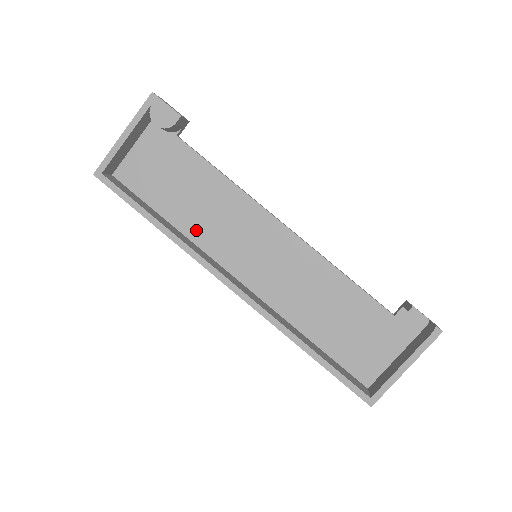
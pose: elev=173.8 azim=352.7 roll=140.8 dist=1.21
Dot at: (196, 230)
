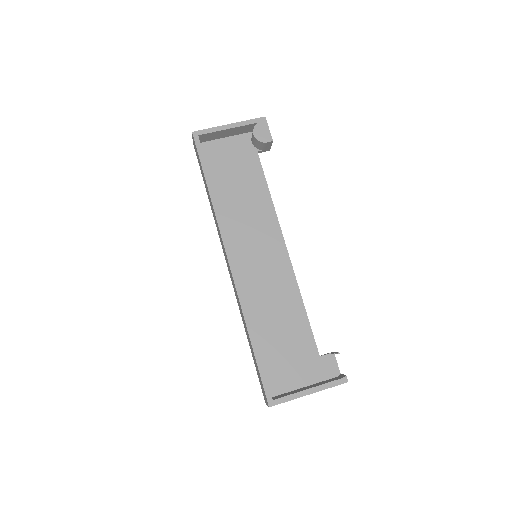
Dot at: (228, 213)
